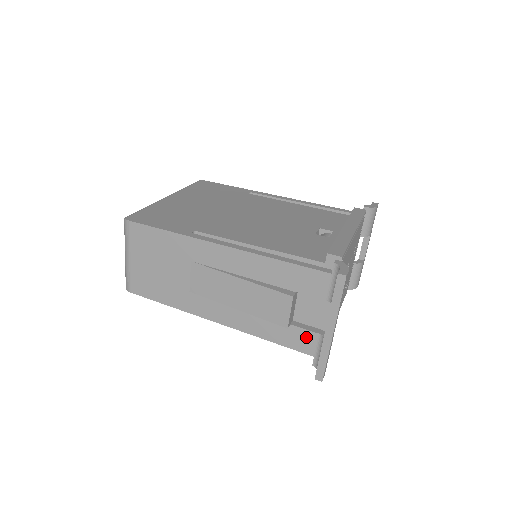
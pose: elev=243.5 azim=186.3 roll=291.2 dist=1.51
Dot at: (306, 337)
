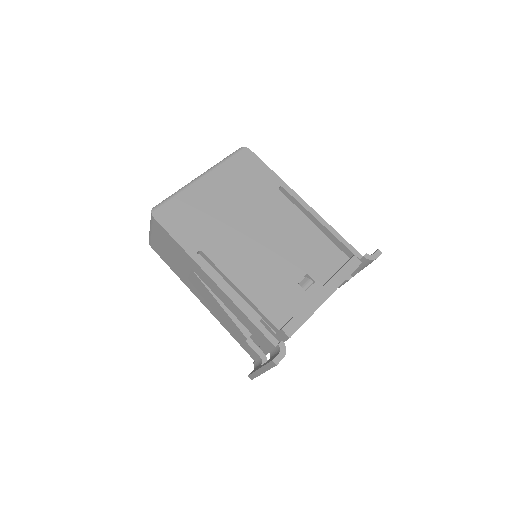
Dot at: (253, 352)
